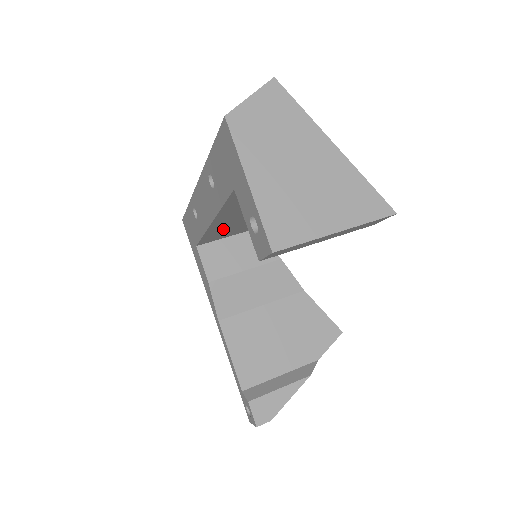
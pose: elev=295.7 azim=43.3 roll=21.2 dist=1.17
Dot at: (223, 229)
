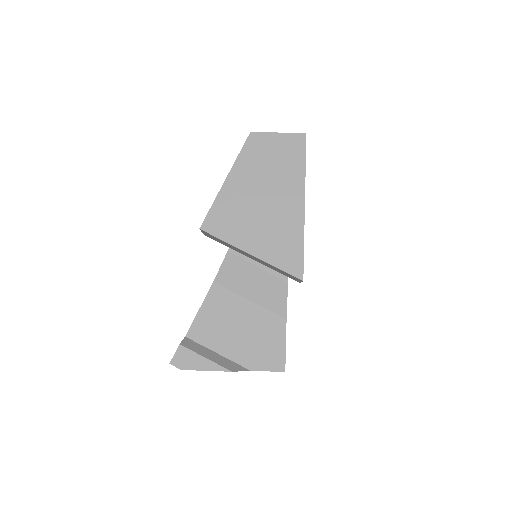
Dot at: occluded
